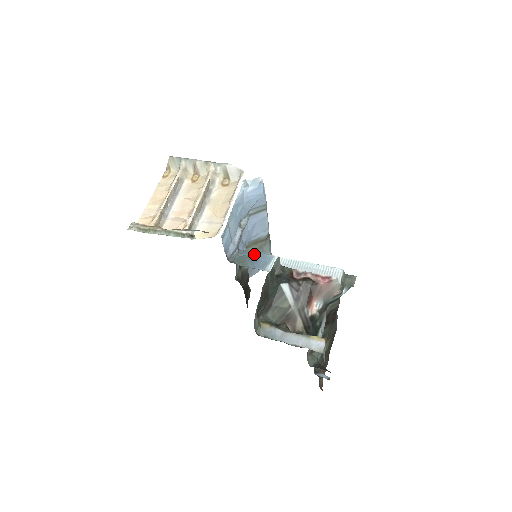
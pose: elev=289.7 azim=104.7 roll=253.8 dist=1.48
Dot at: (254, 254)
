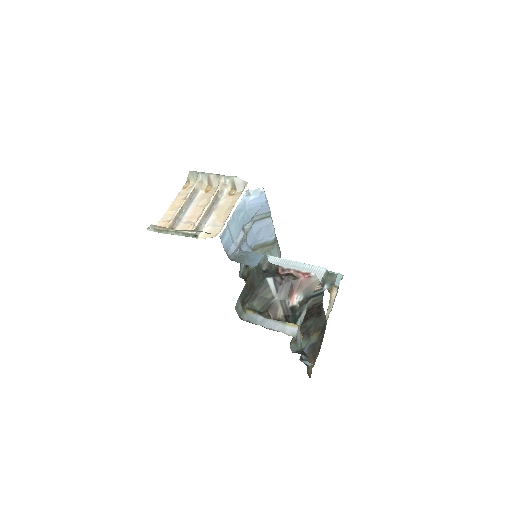
Dot at: (253, 254)
